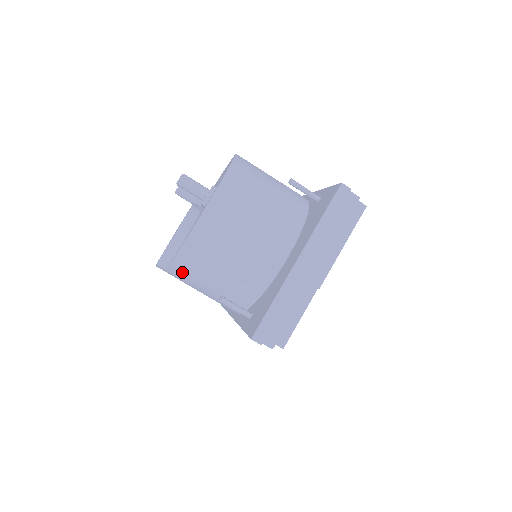
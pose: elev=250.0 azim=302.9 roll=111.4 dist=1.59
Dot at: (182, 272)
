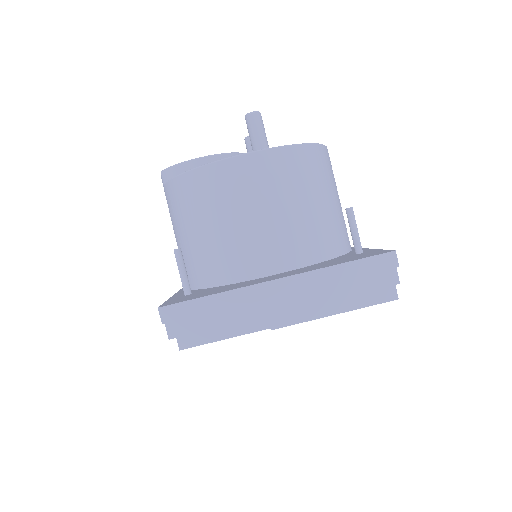
Dot at: (173, 197)
